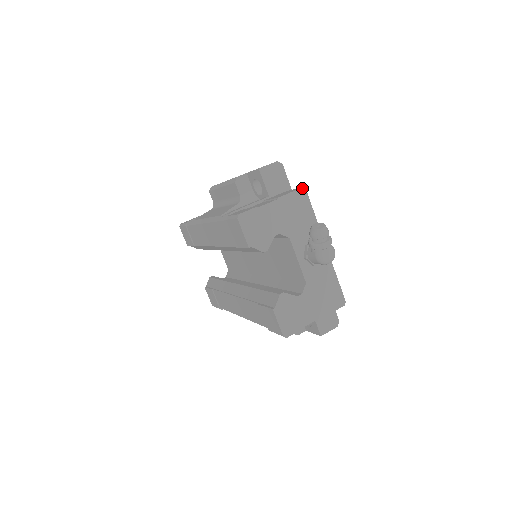
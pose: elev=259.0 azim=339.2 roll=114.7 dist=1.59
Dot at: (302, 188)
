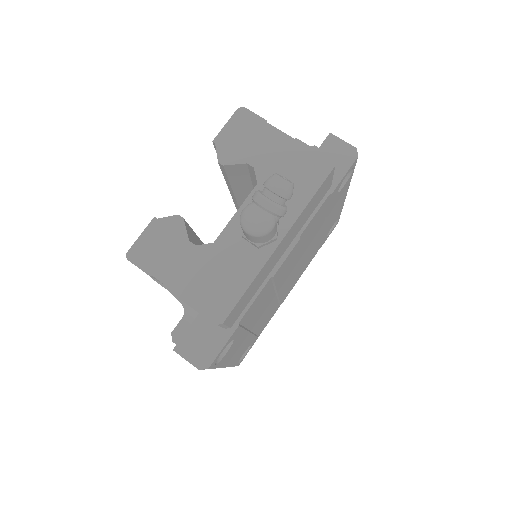
Dot at: (332, 160)
